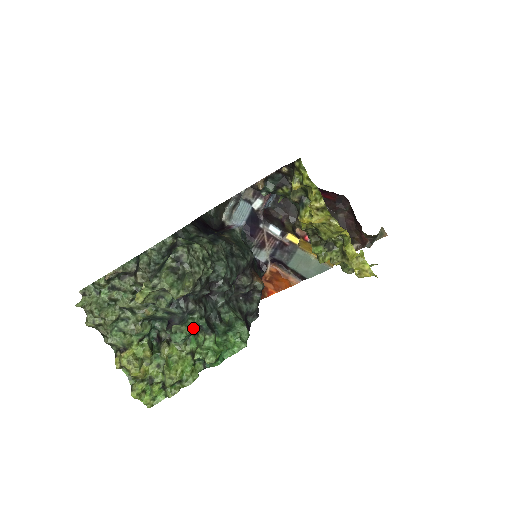
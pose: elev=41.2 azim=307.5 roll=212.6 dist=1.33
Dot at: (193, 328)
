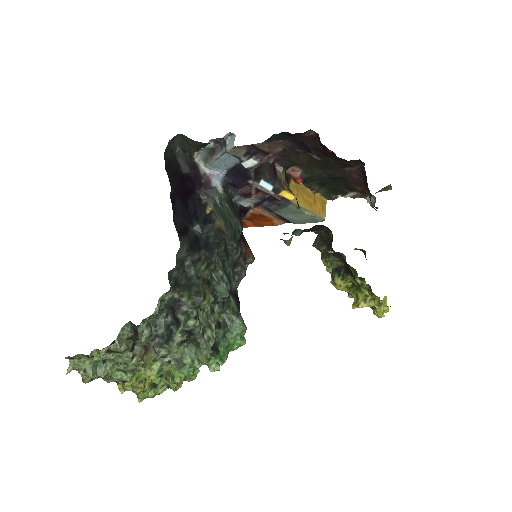
Dot at: occluded
